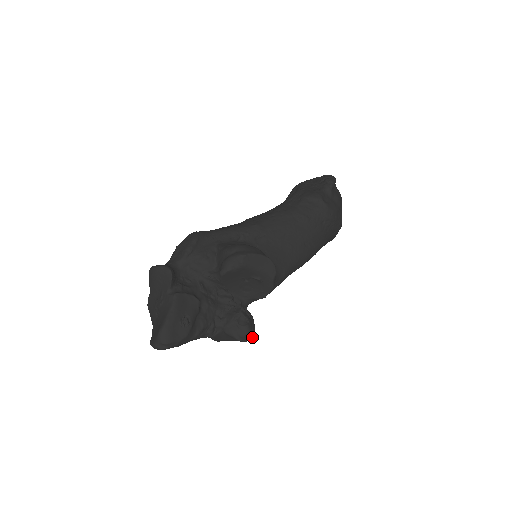
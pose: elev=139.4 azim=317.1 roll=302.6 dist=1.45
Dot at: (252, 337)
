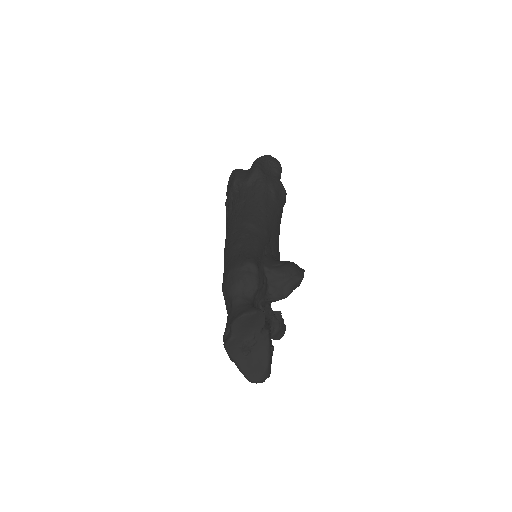
Dot at: occluded
